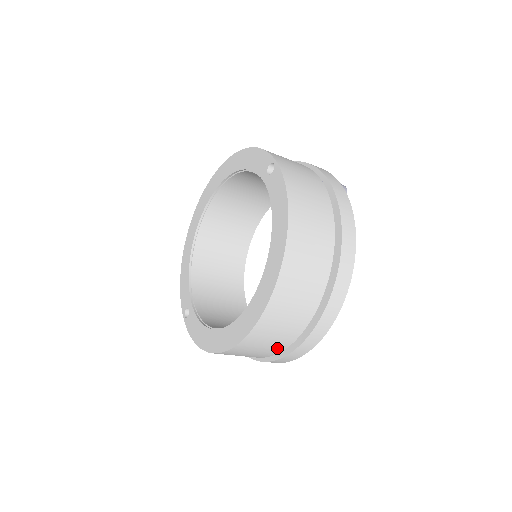
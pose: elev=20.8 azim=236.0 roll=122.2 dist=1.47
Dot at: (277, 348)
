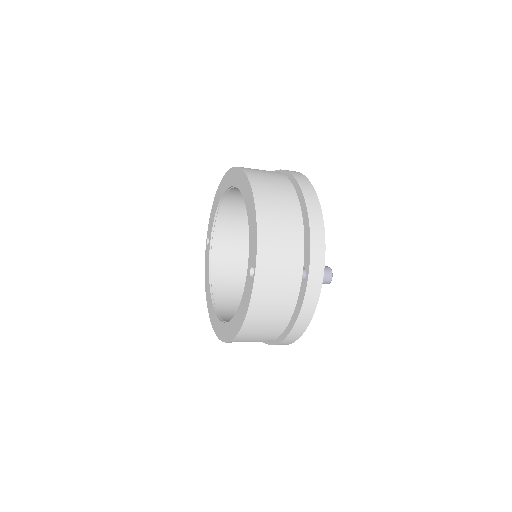
Dot at: occluded
